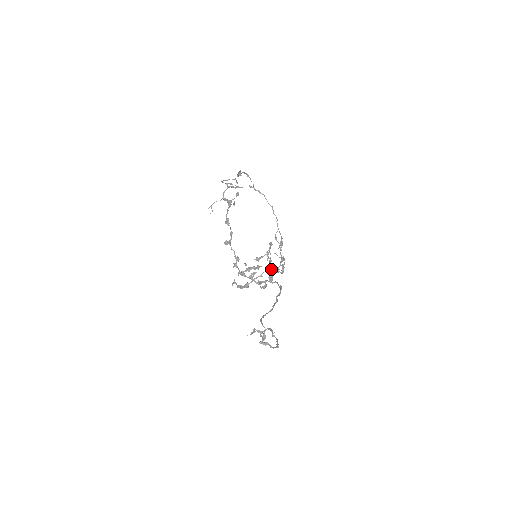
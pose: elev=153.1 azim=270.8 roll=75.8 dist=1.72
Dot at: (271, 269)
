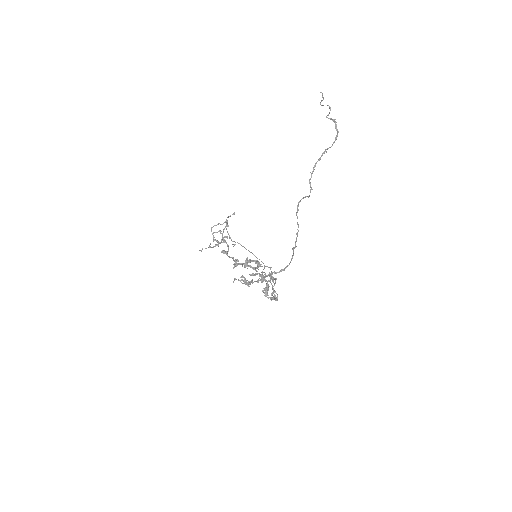
Dot at: (270, 275)
